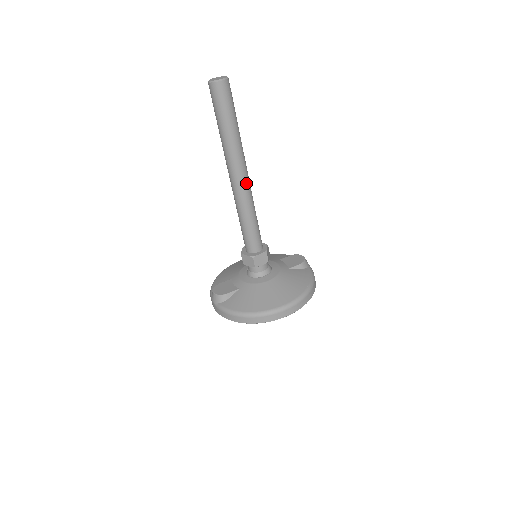
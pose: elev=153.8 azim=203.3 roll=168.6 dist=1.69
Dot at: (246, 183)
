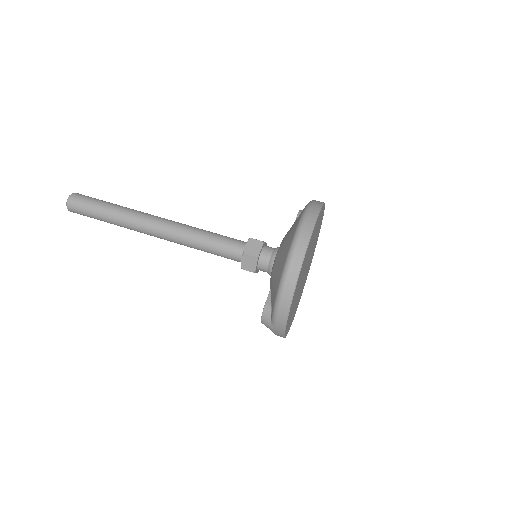
Dot at: (165, 222)
